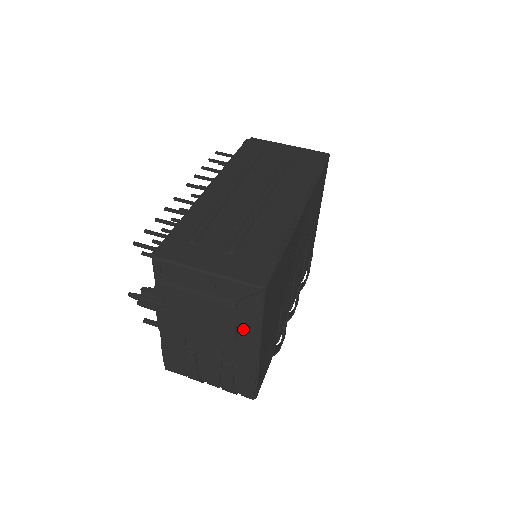
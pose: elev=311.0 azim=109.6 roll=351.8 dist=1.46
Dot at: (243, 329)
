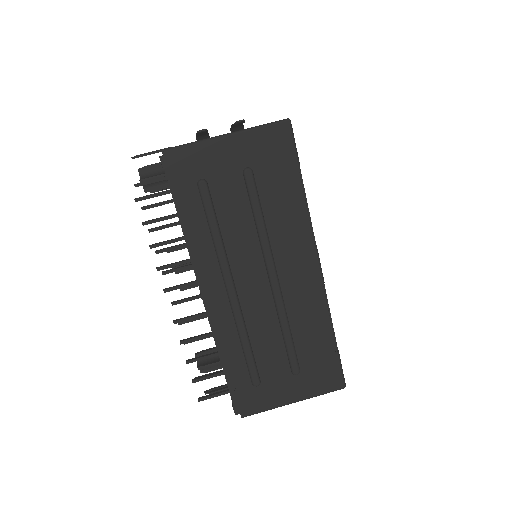
Dot at: occluded
